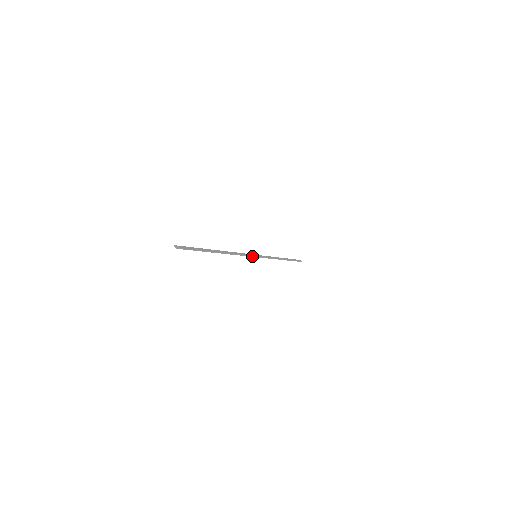
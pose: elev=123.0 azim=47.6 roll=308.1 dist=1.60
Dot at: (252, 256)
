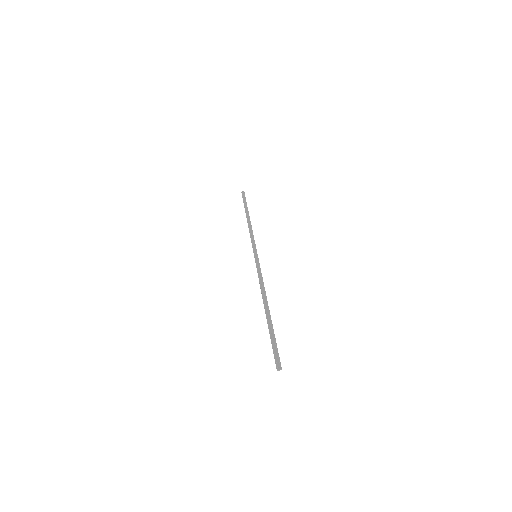
Dot at: (258, 263)
